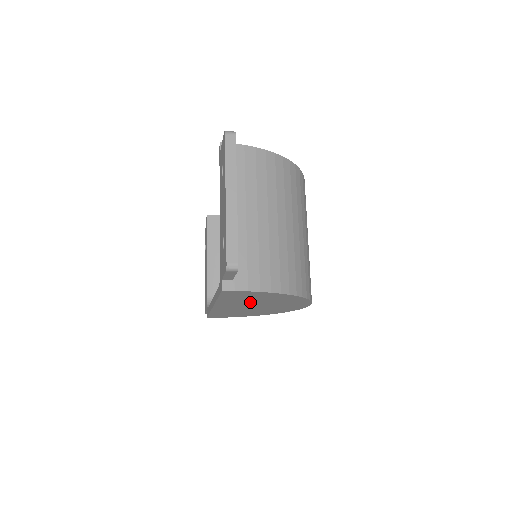
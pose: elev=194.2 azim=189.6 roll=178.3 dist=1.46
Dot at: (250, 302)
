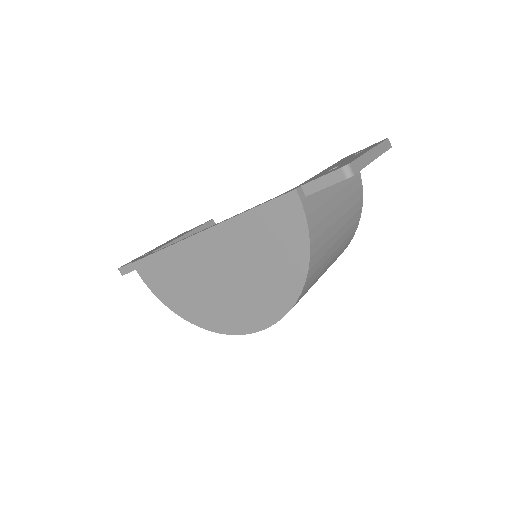
Dot at: (248, 255)
